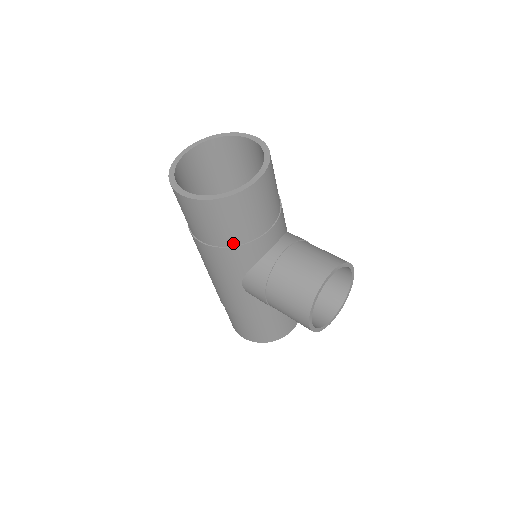
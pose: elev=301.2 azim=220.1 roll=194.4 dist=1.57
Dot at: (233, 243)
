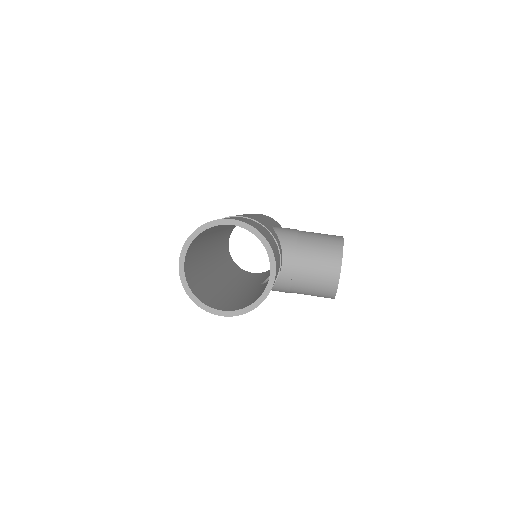
Dot at: occluded
